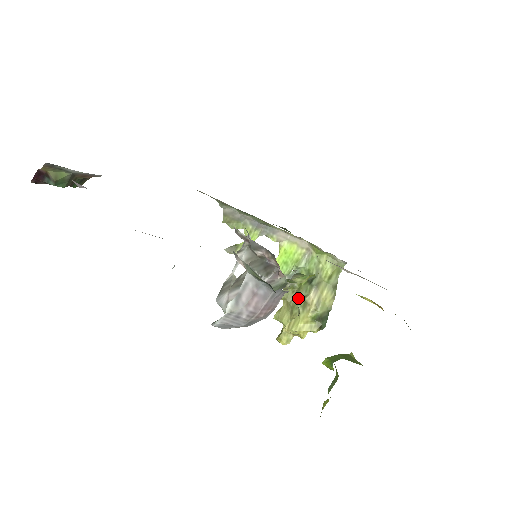
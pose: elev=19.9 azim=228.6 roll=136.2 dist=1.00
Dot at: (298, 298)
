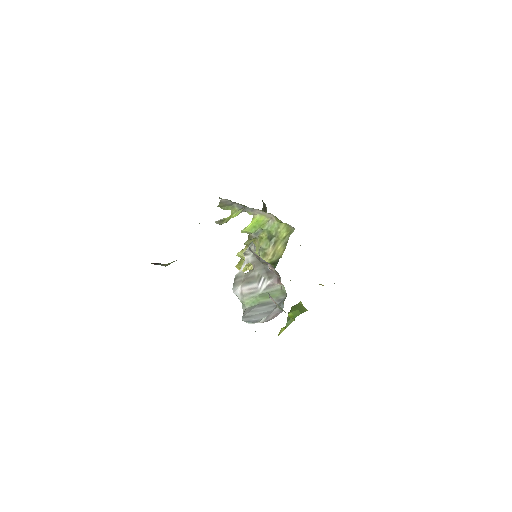
Dot at: (259, 248)
